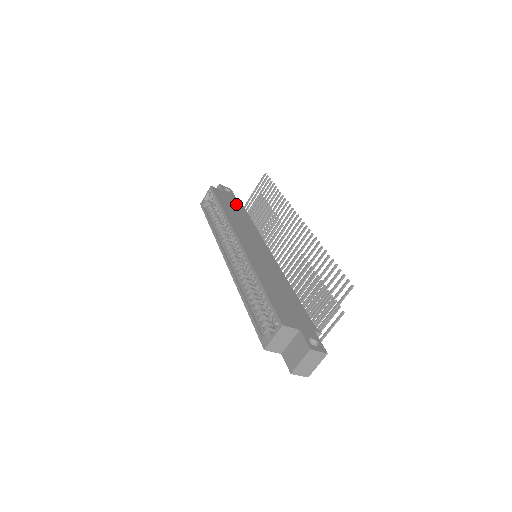
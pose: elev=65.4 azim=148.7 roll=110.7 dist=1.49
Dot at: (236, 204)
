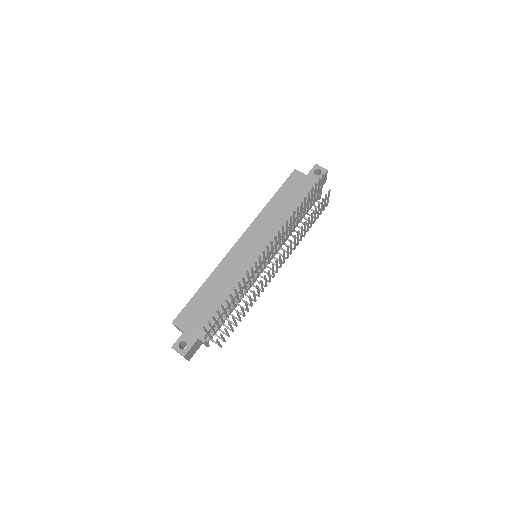
Dot at: (302, 194)
